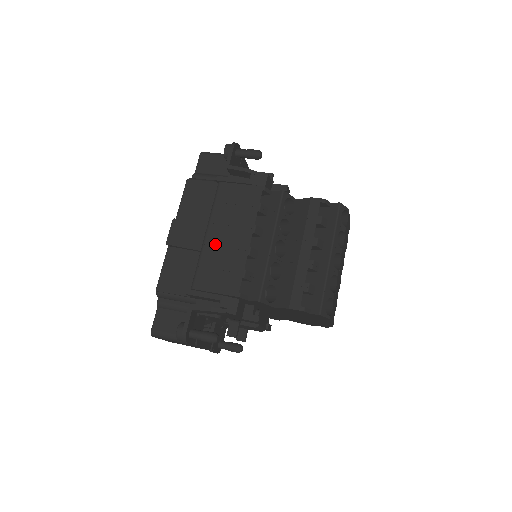
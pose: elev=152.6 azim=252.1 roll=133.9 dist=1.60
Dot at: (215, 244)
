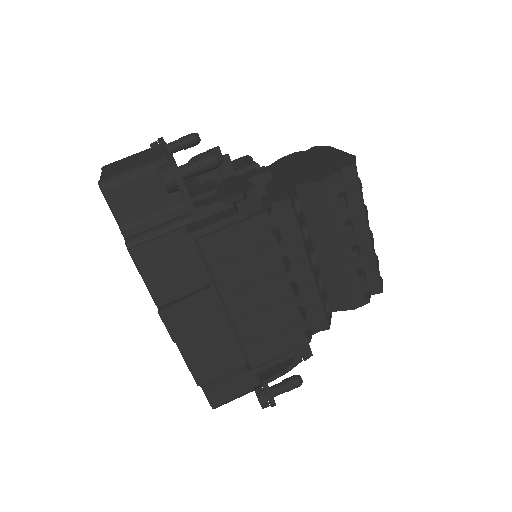
Dot at: (248, 313)
